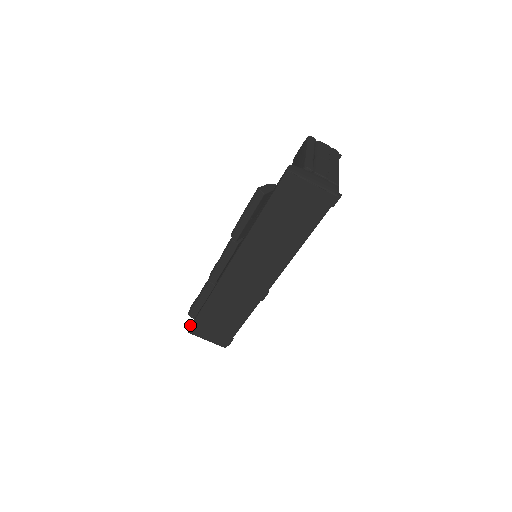
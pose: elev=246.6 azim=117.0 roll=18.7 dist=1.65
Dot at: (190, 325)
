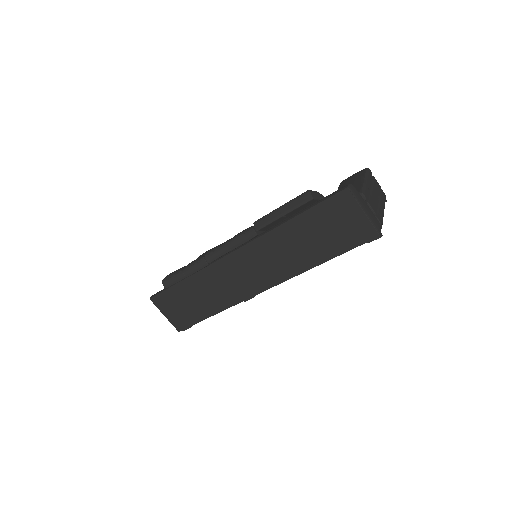
Dot at: (156, 293)
